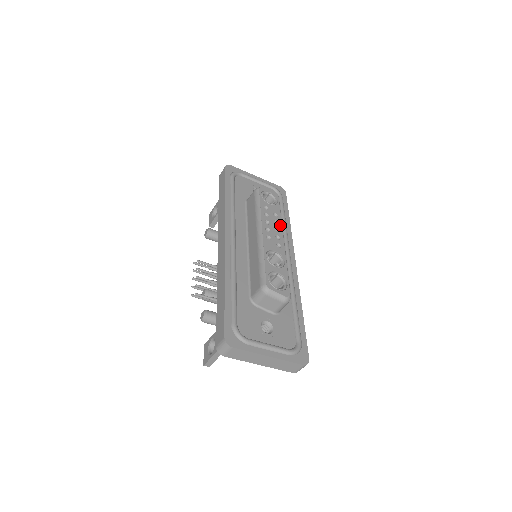
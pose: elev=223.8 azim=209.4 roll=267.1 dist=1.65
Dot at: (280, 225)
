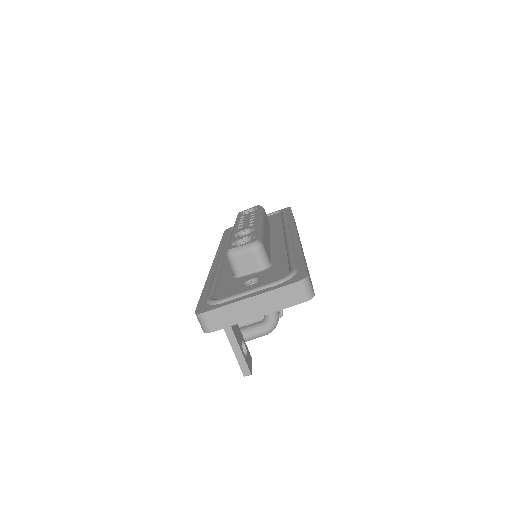
Dot at: (256, 216)
